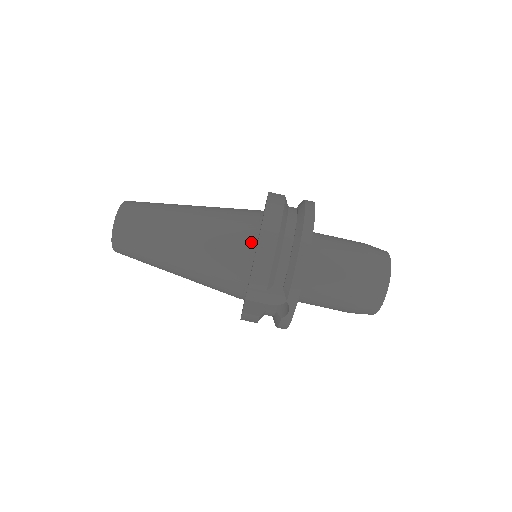
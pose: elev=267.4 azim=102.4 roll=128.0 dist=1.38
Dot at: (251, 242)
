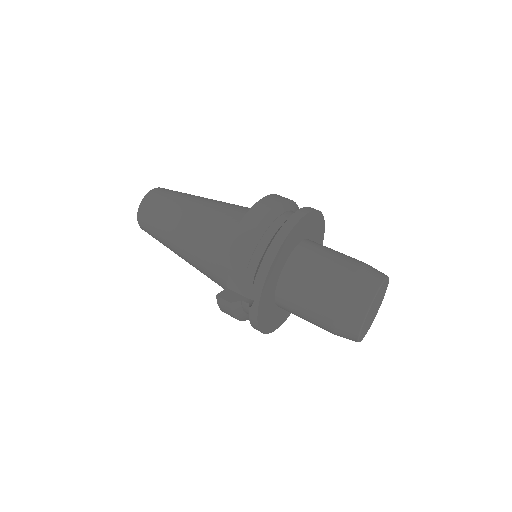
Dot at: occluded
